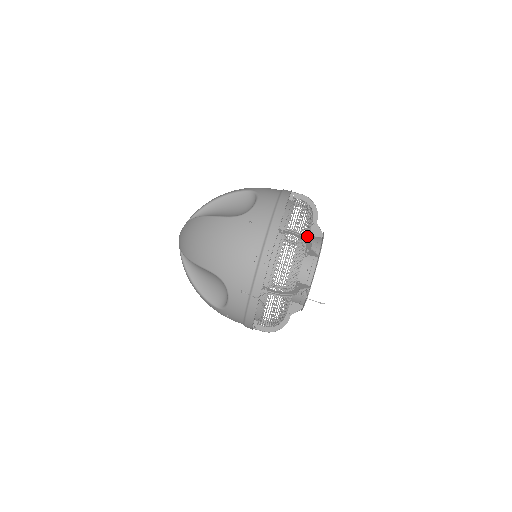
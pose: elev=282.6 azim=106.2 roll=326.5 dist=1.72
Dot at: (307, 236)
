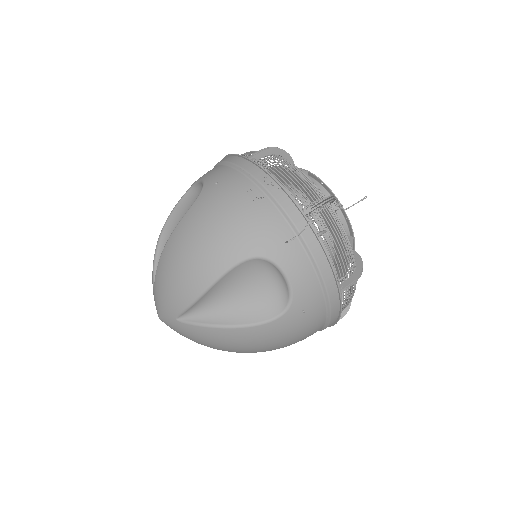
Dot at: occluded
